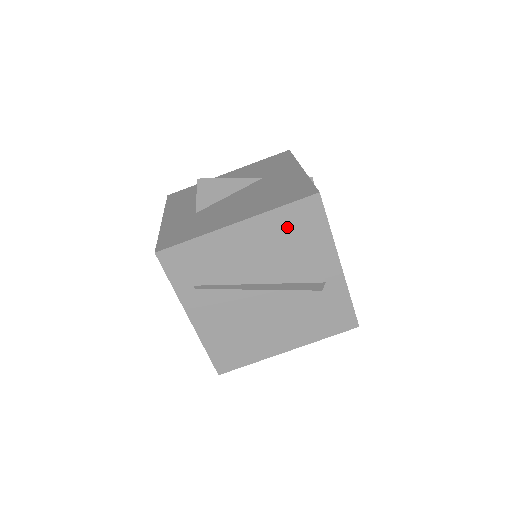
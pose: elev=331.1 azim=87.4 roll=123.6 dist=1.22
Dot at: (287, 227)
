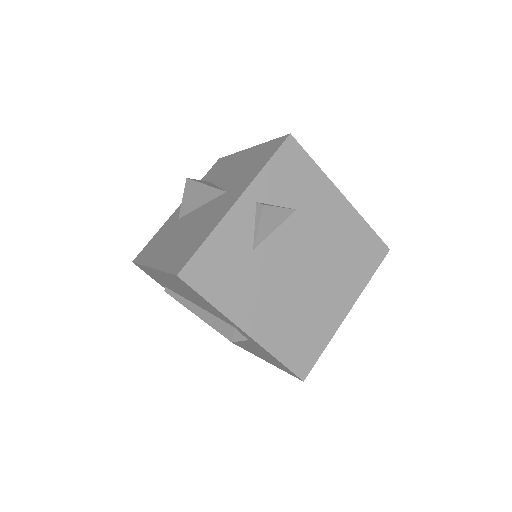
Dot at: (182, 286)
